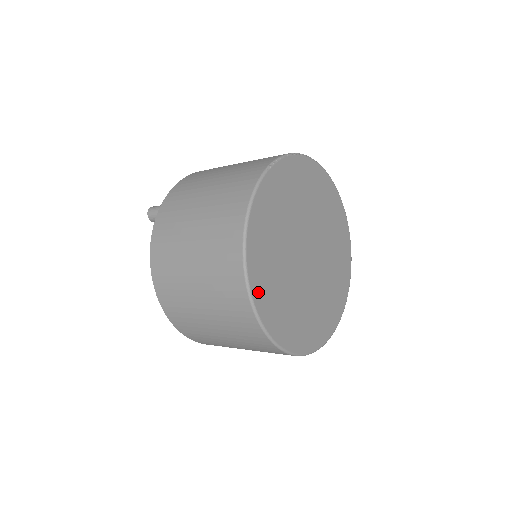
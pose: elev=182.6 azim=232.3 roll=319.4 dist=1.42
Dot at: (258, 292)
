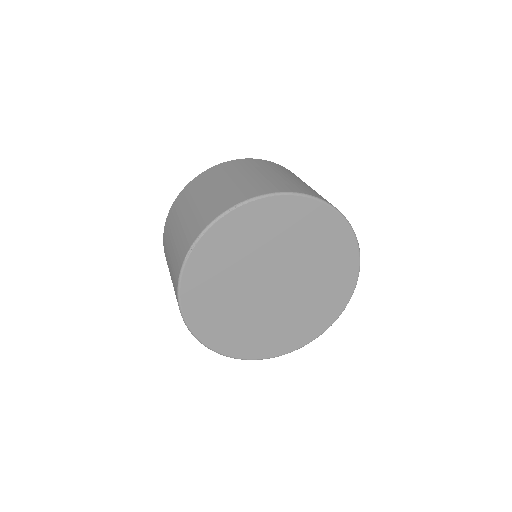
Dot at: (217, 343)
